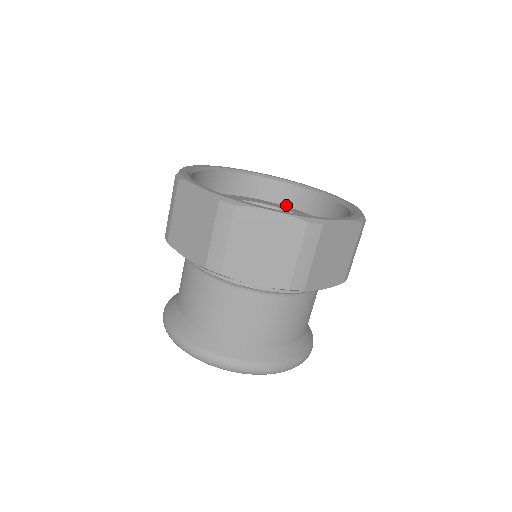
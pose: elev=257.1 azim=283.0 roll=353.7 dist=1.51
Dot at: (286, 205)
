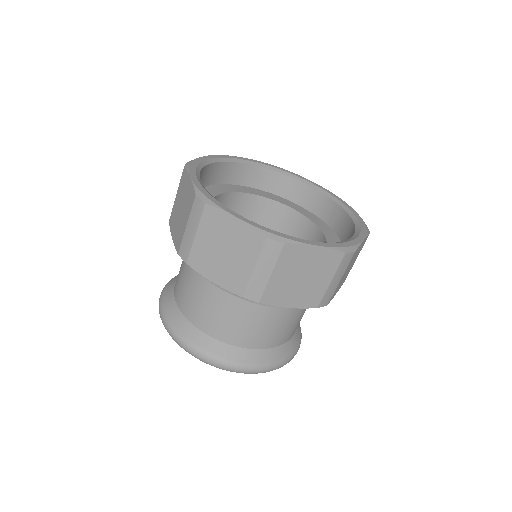
Dot at: (315, 214)
